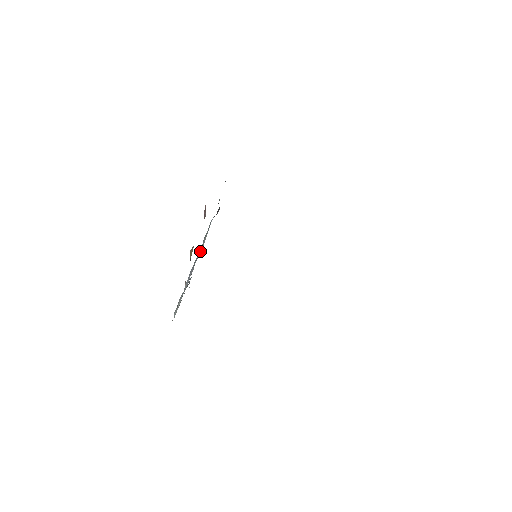
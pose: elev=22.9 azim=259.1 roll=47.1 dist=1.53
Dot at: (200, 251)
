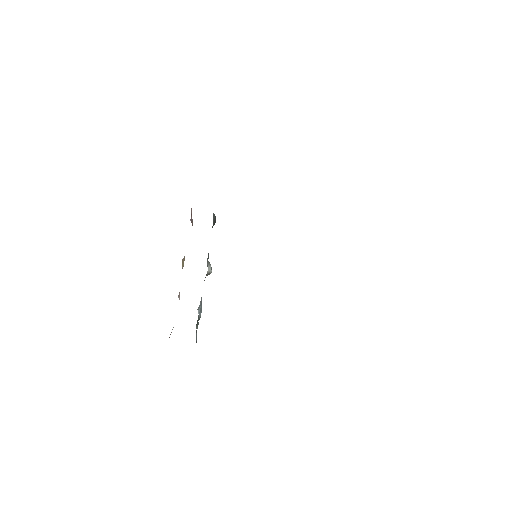
Dot at: occluded
